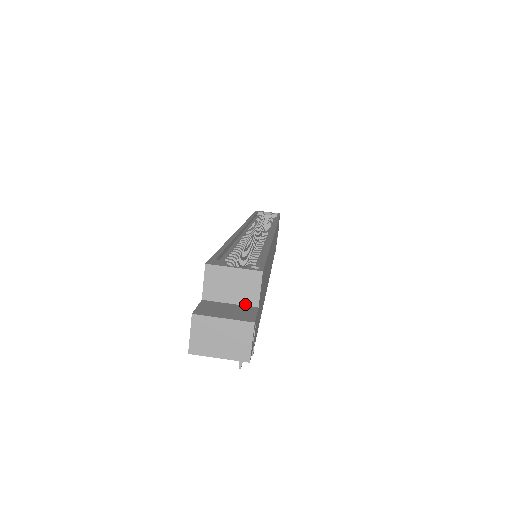
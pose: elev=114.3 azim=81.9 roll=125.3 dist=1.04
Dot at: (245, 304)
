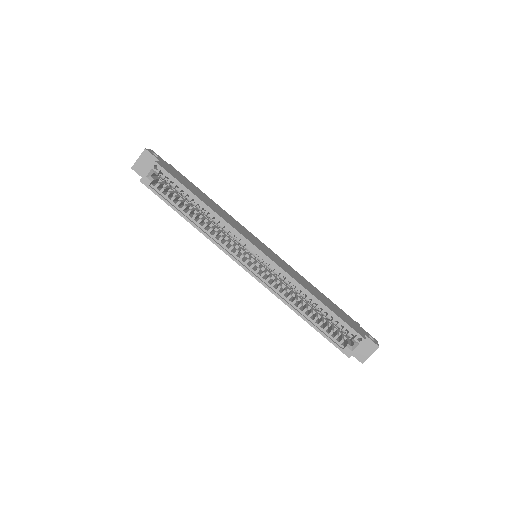
Dot at: occluded
